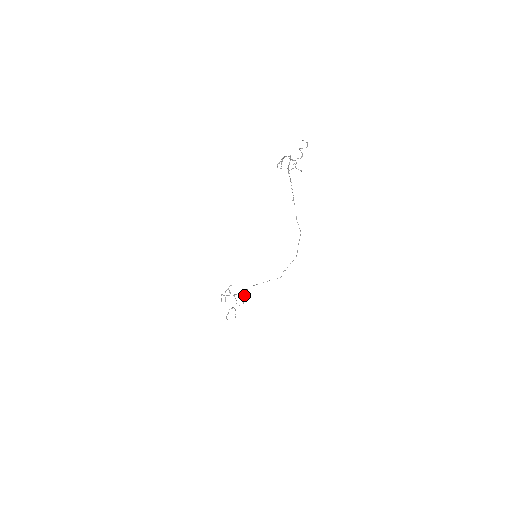
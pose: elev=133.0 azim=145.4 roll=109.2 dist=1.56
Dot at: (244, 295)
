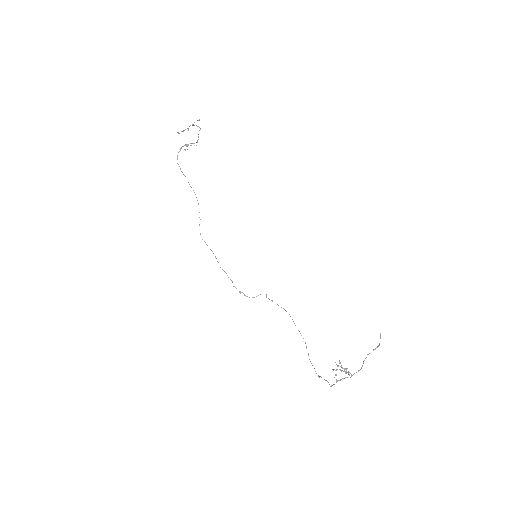
Dot at: (222, 269)
